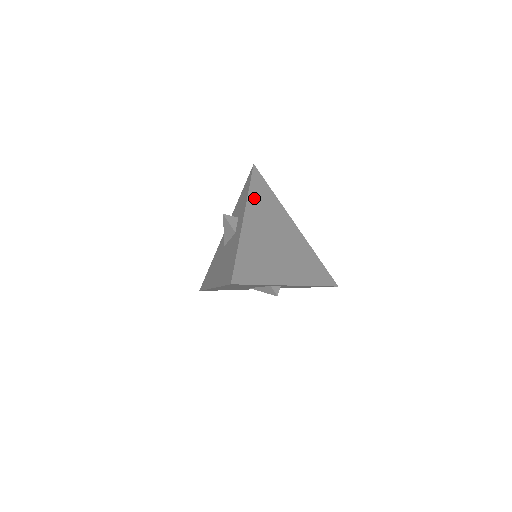
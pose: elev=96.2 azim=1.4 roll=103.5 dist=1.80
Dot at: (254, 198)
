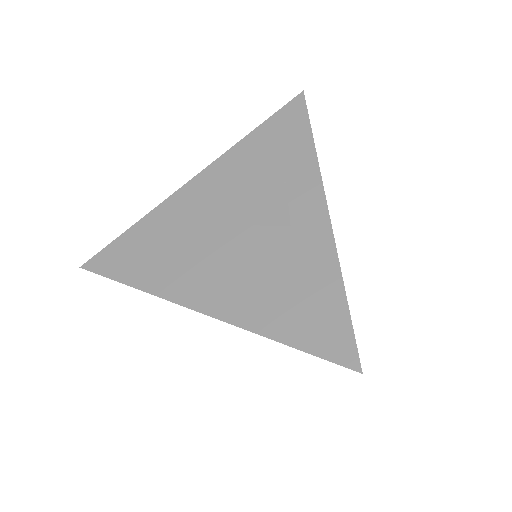
Dot at: occluded
